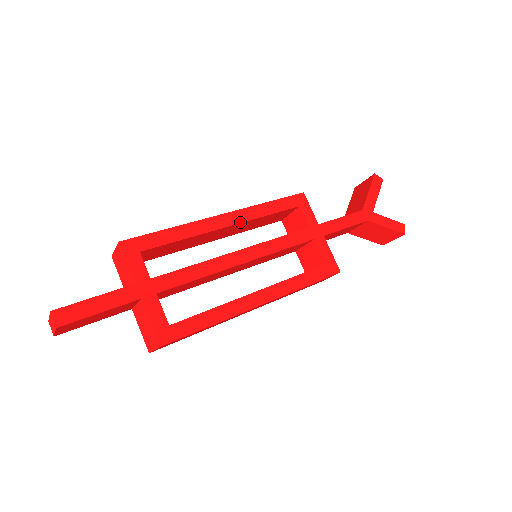
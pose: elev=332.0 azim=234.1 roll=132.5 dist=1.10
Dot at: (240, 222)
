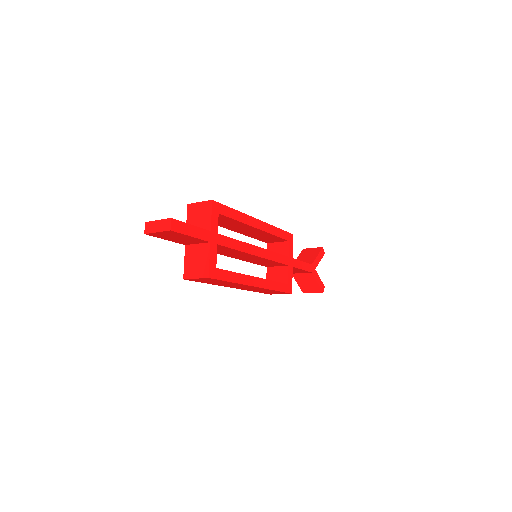
Dot at: (263, 230)
